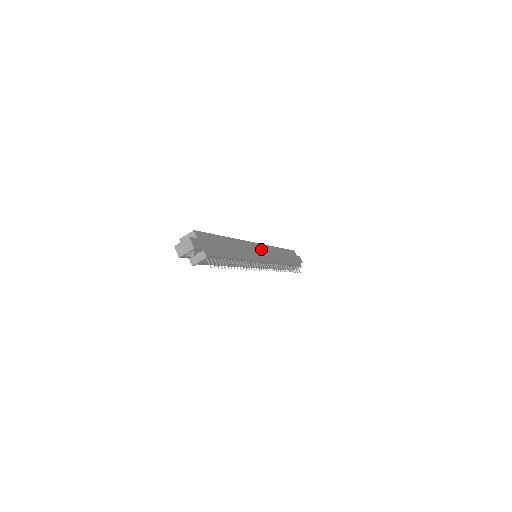
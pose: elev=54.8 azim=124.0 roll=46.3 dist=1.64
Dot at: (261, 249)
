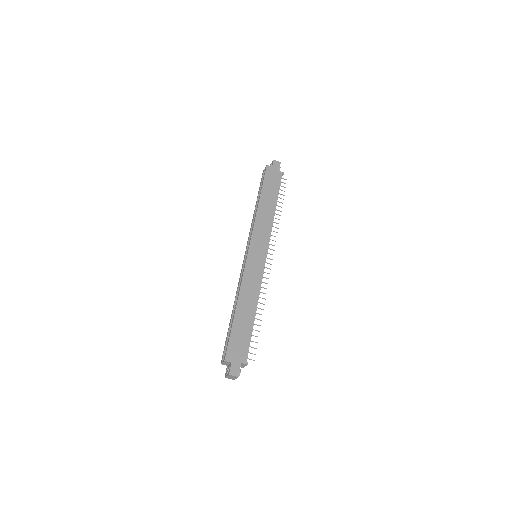
Dot at: (254, 249)
